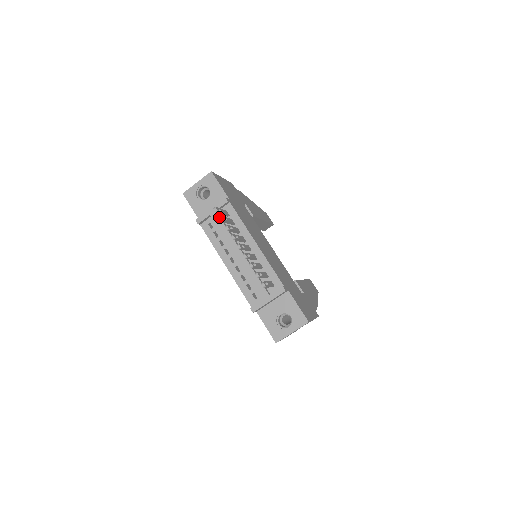
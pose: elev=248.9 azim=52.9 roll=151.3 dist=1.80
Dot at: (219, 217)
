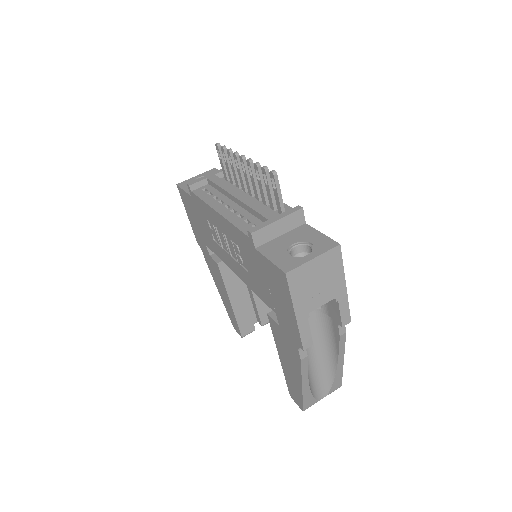
Dot at: (221, 146)
